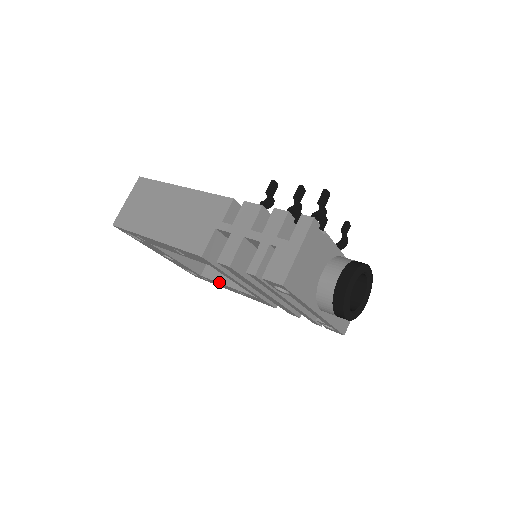
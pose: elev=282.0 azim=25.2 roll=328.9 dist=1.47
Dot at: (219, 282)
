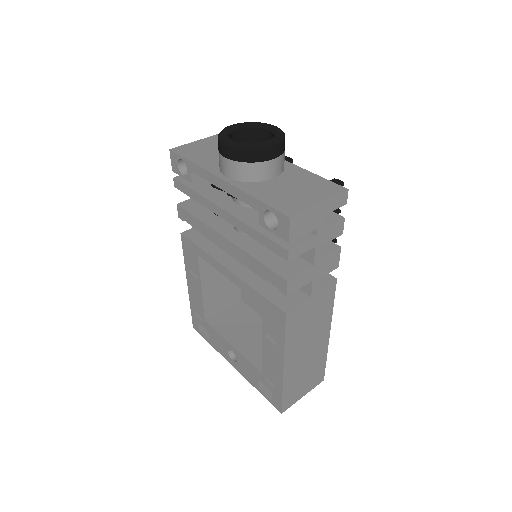
Dot at: (263, 351)
